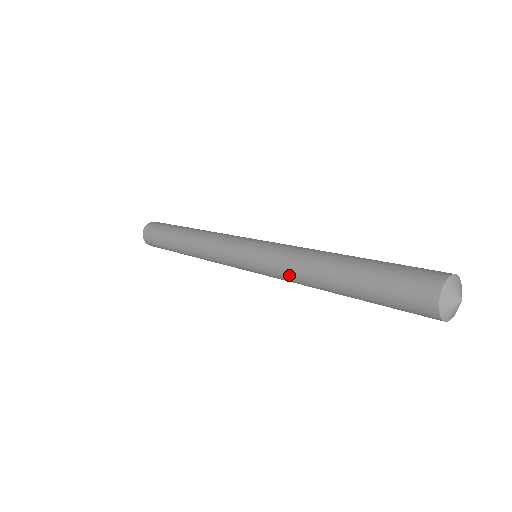
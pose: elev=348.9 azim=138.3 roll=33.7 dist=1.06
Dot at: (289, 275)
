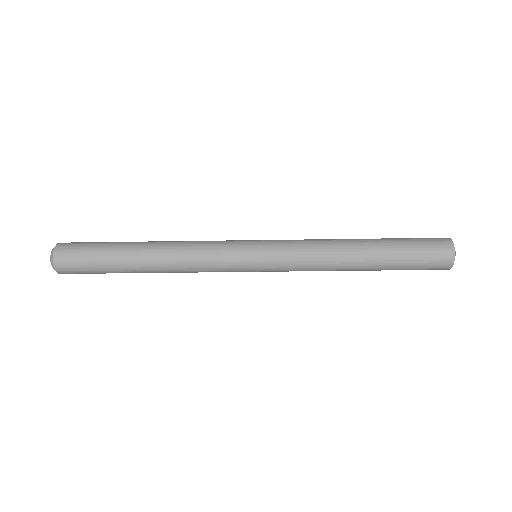
Dot at: (316, 252)
